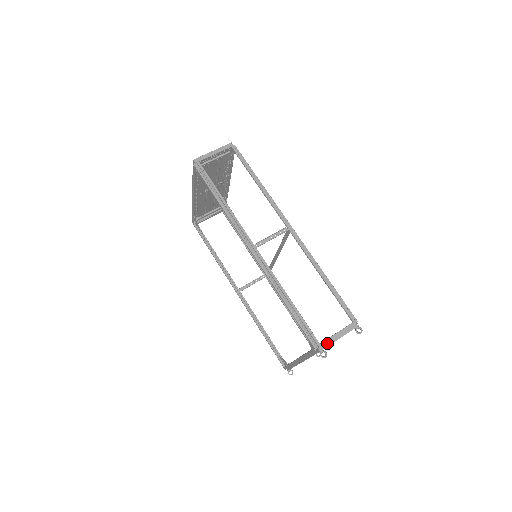
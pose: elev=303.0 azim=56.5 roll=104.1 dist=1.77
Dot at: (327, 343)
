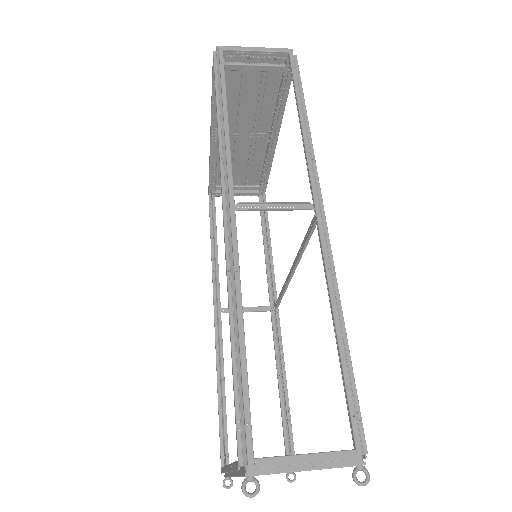
Dot at: (271, 465)
